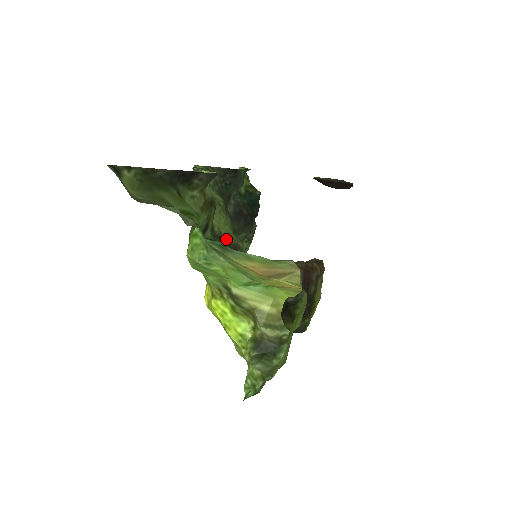
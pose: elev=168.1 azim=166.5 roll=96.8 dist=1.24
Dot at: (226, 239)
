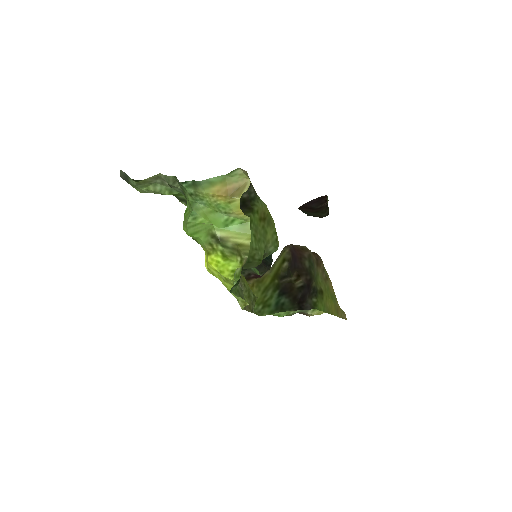
Dot at: occluded
